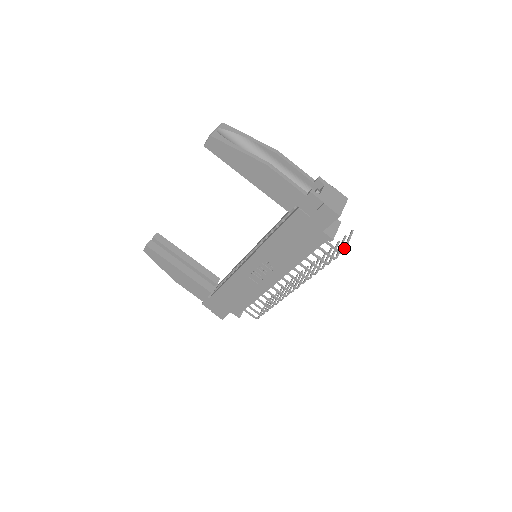
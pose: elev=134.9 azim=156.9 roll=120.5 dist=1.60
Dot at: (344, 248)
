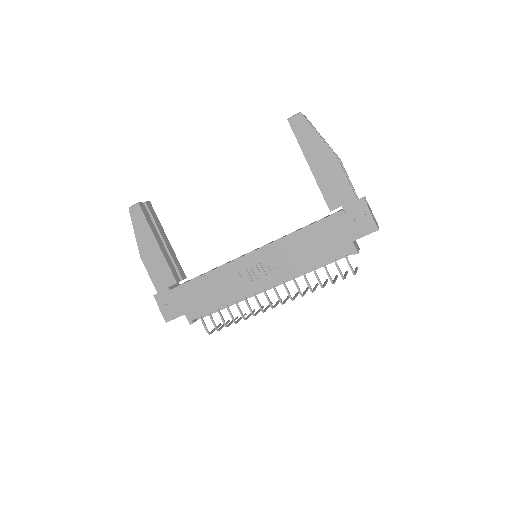
Dot at: (355, 272)
